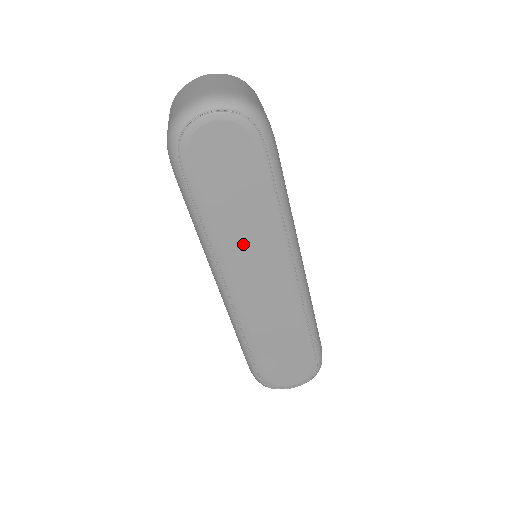
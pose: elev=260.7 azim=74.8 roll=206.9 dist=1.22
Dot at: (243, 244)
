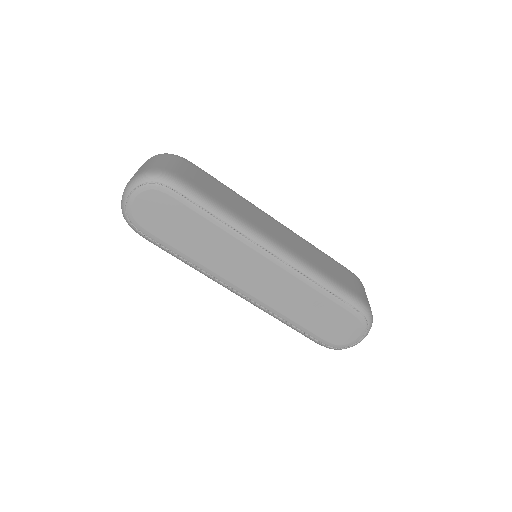
Dot at: (218, 257)
